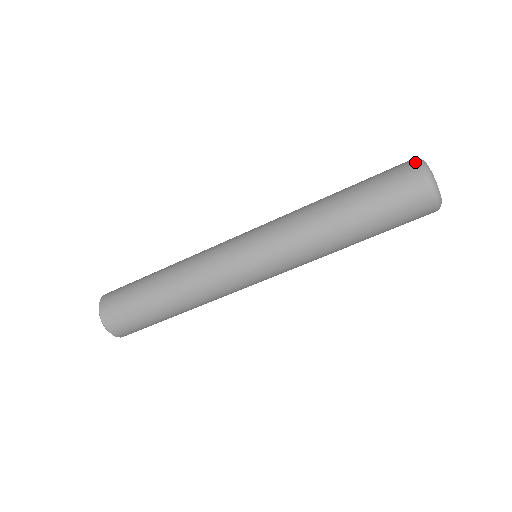
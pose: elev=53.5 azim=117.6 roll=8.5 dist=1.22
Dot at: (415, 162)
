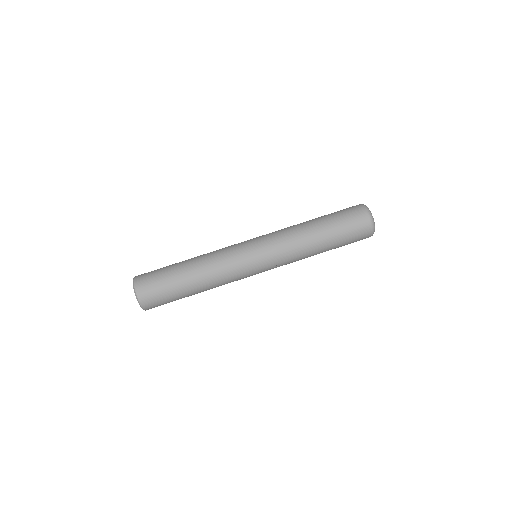
Dot at: (364, 209)
